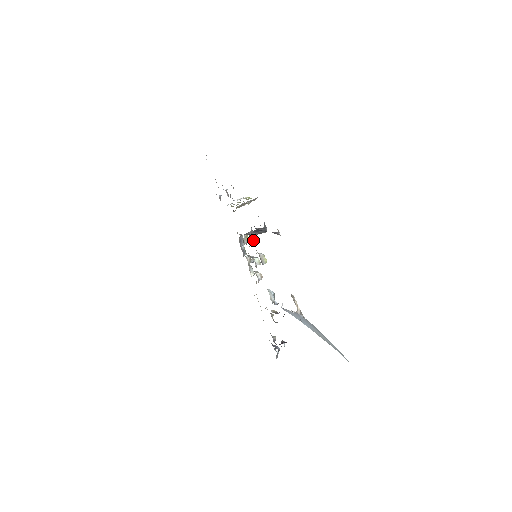
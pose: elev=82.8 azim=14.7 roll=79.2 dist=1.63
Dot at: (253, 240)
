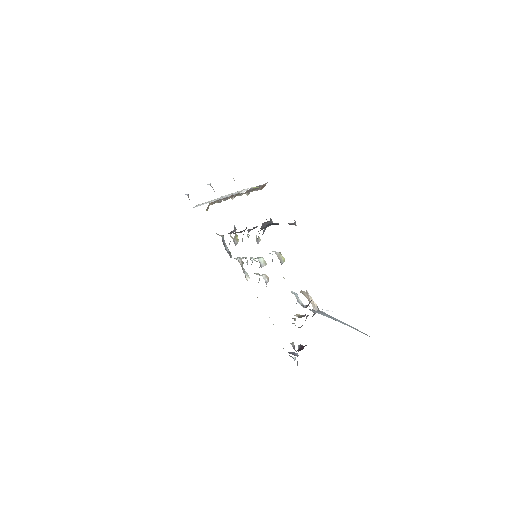
Dot at: (258, 238)
